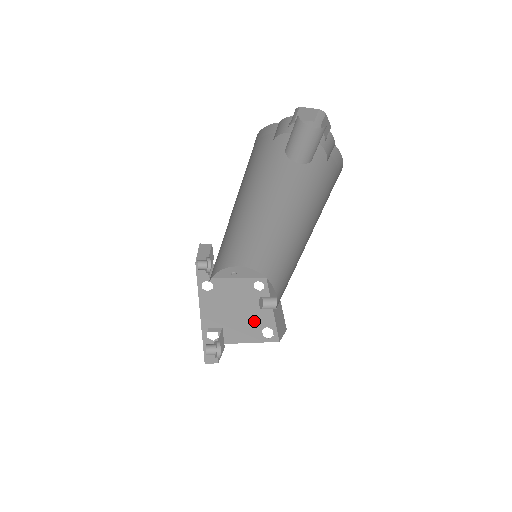
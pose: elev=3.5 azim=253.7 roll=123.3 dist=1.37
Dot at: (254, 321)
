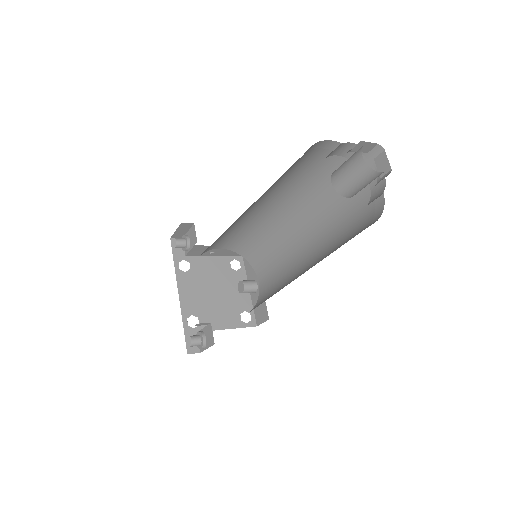
Dot at: (232, 305)
